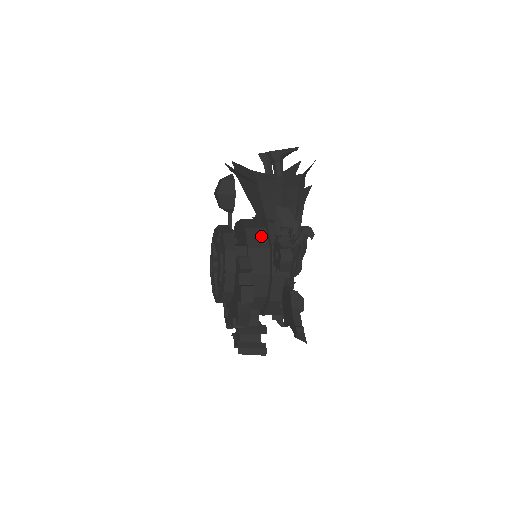
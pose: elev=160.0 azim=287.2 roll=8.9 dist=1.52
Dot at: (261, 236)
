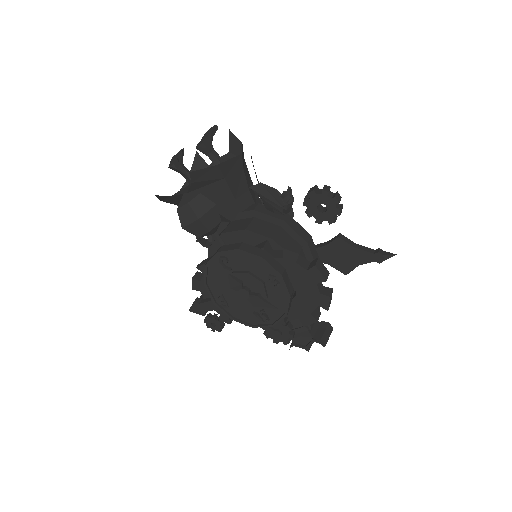
Dot at: (262, 224)
